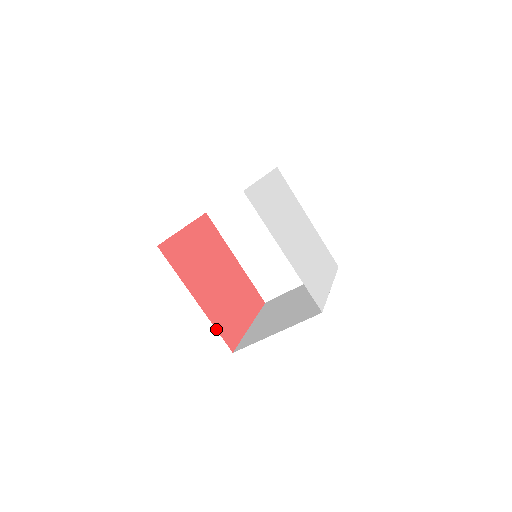
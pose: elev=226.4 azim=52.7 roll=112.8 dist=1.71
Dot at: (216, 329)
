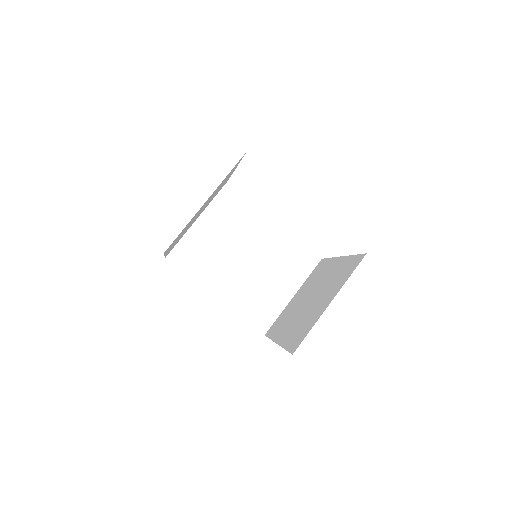
Dot at: occluded
